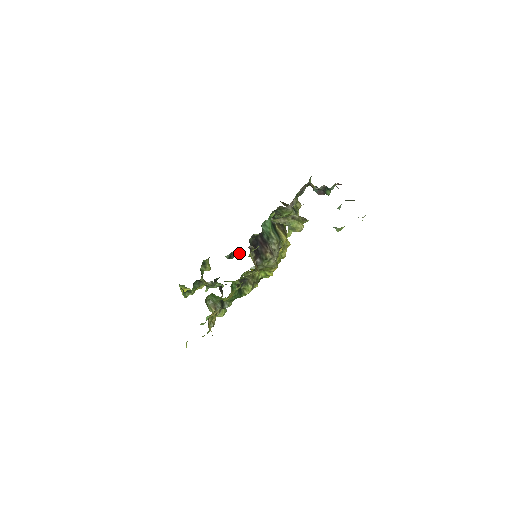
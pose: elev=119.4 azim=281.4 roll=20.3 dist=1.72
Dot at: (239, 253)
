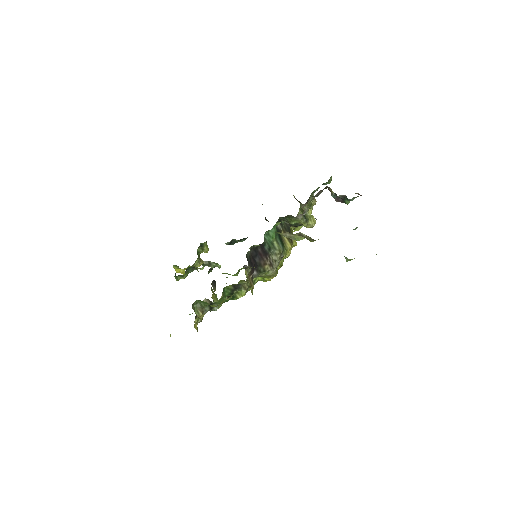
Dot at: (241, 240)
